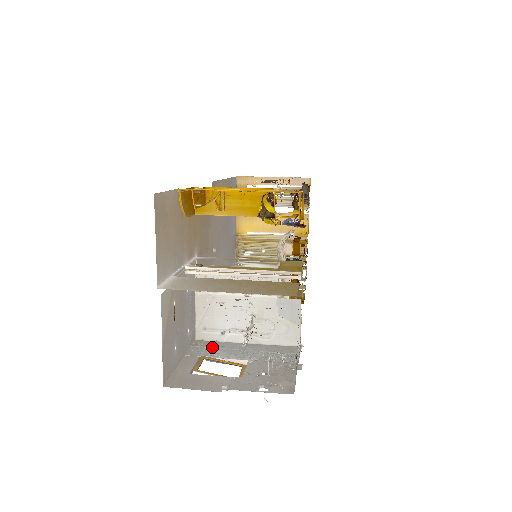
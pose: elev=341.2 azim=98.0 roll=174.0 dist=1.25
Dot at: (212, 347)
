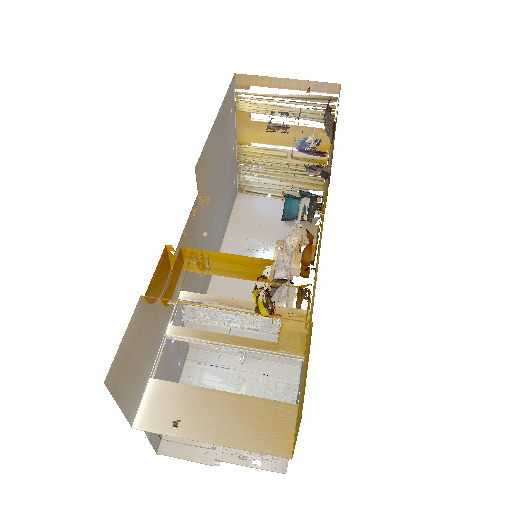
Dot at: (207, 367)
